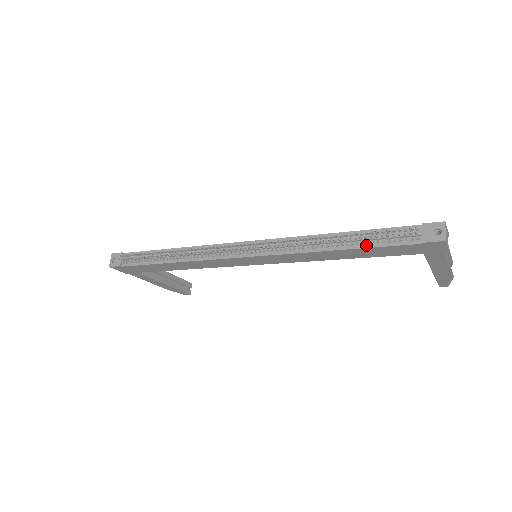
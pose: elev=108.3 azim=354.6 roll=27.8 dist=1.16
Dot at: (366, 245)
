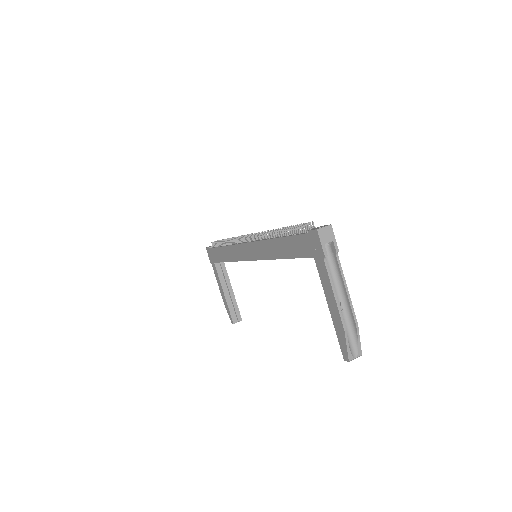
Dot at: (289, 235)
